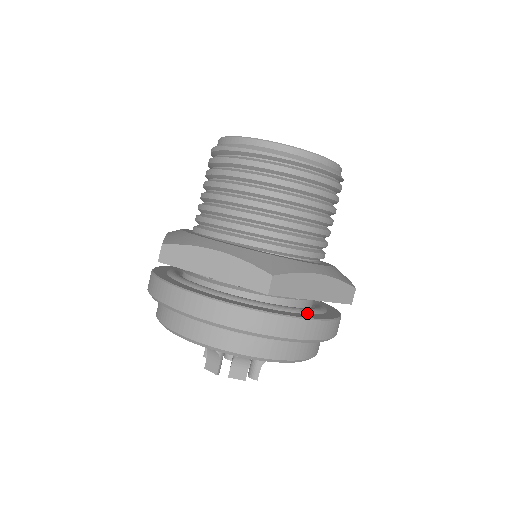
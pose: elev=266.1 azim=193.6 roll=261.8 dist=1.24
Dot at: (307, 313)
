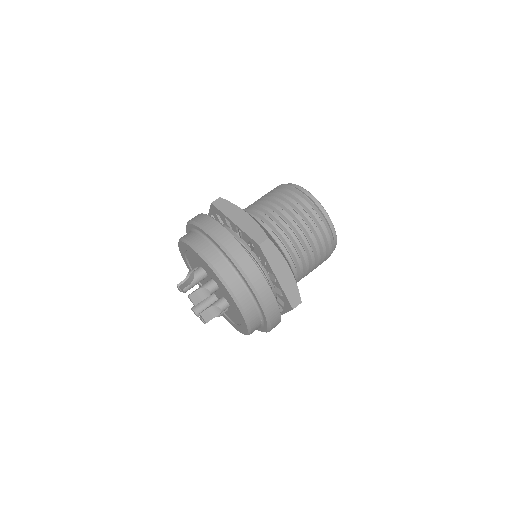
Dot at: occluded
